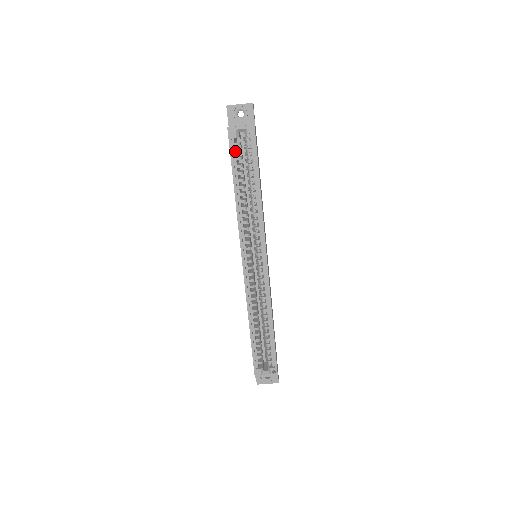
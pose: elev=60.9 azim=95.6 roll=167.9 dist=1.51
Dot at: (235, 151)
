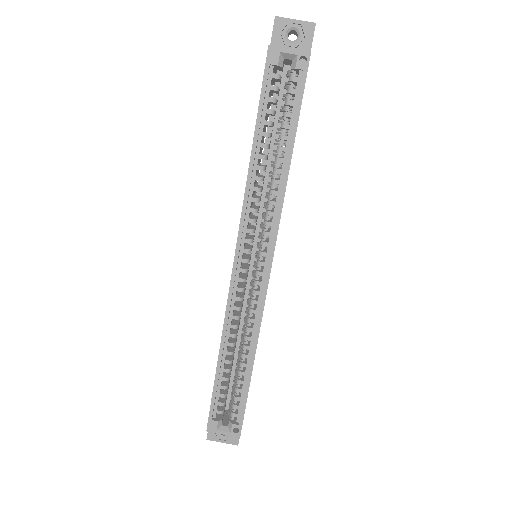
Dot at: (270, 86)
